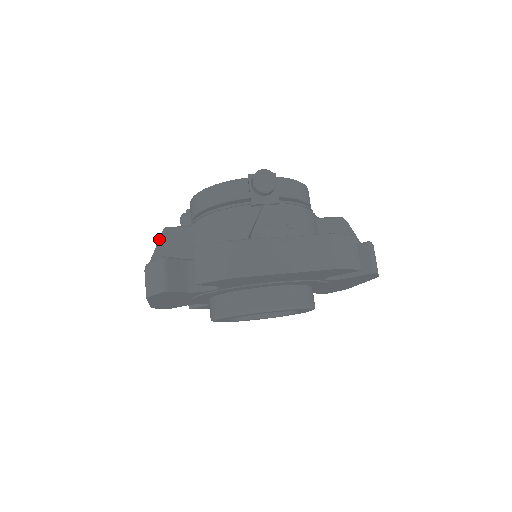
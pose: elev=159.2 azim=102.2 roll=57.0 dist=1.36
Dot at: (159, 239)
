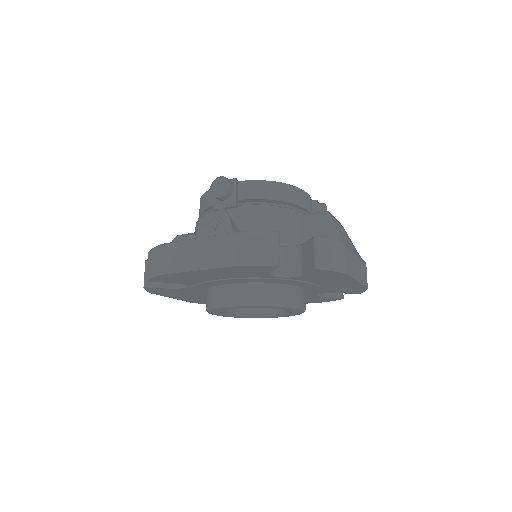
Dot at: occluded
